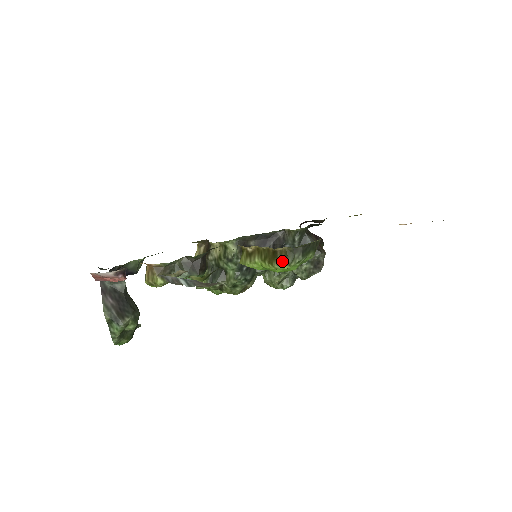
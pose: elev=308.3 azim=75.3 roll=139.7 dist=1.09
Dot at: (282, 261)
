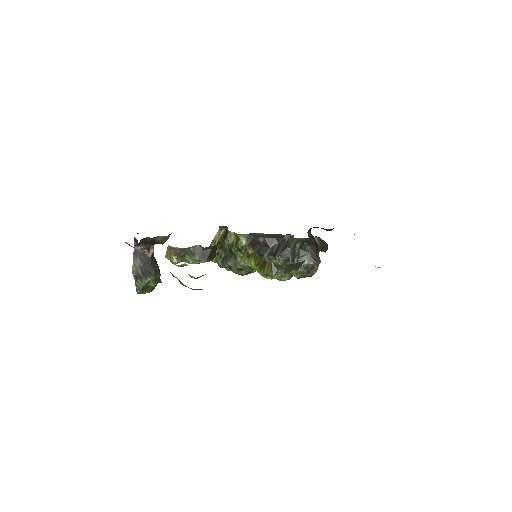
Dot at: (267, 272)
